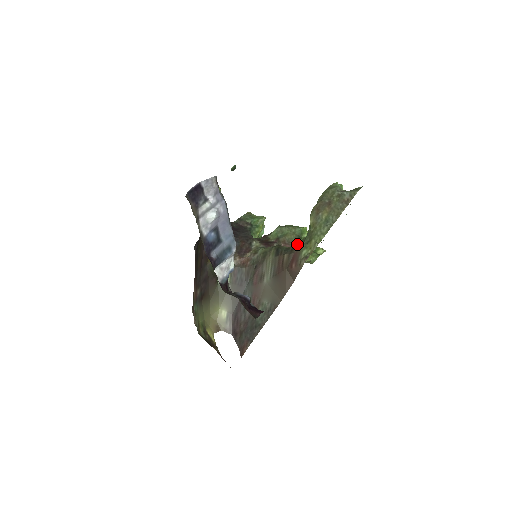
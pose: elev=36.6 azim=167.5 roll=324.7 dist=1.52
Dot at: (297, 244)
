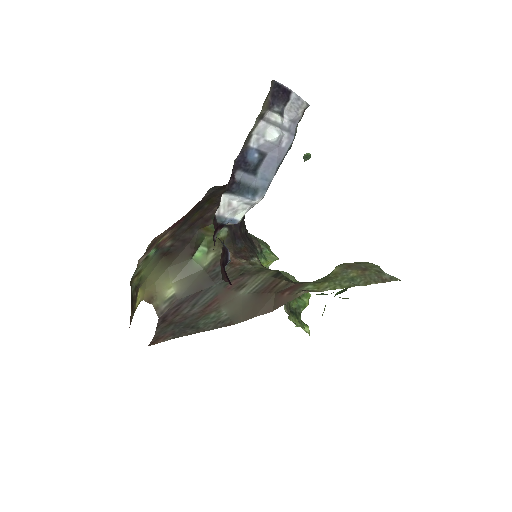
Dot at: occluded
